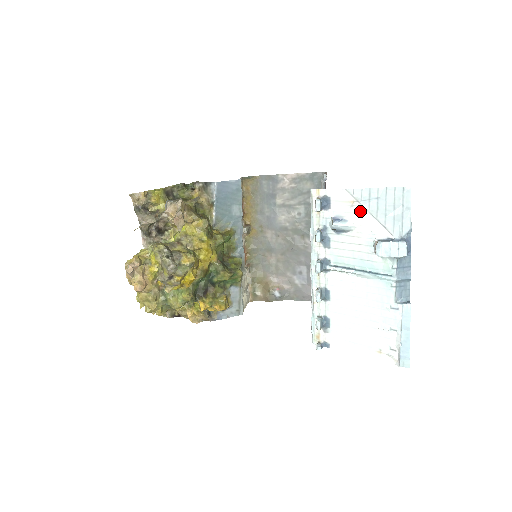
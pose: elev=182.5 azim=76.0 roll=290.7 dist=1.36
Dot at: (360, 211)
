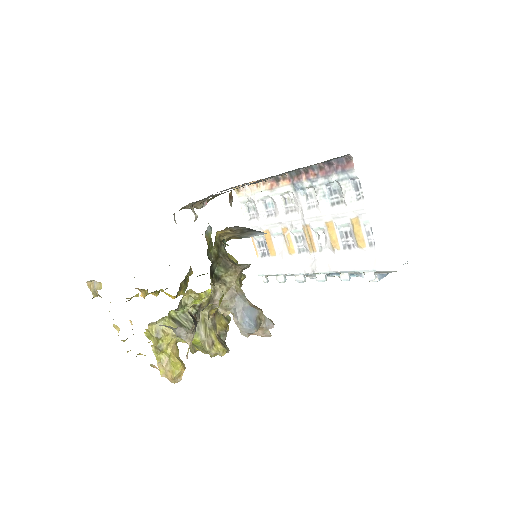
Dot at: occluded
